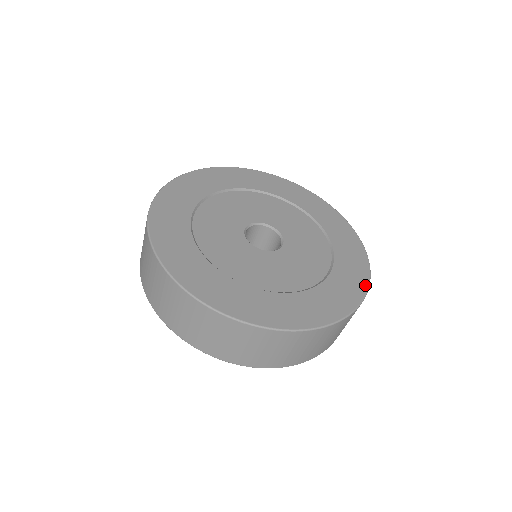
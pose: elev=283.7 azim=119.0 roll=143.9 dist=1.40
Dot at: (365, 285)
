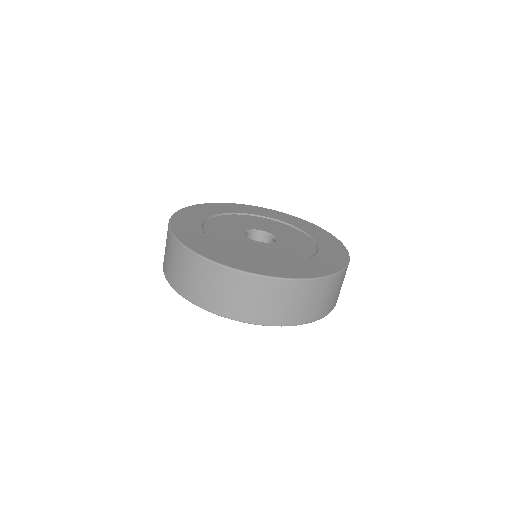
Dot at: (345, 250)
